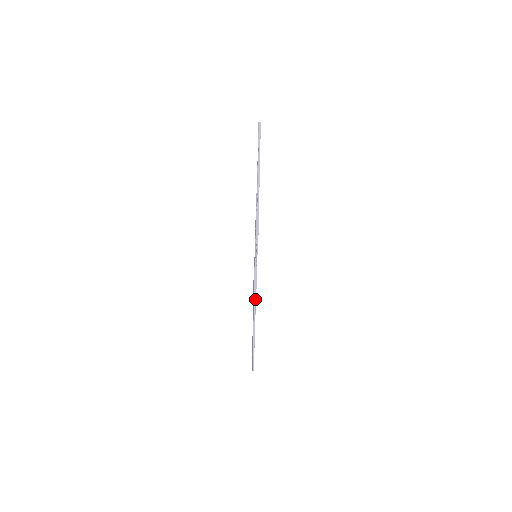
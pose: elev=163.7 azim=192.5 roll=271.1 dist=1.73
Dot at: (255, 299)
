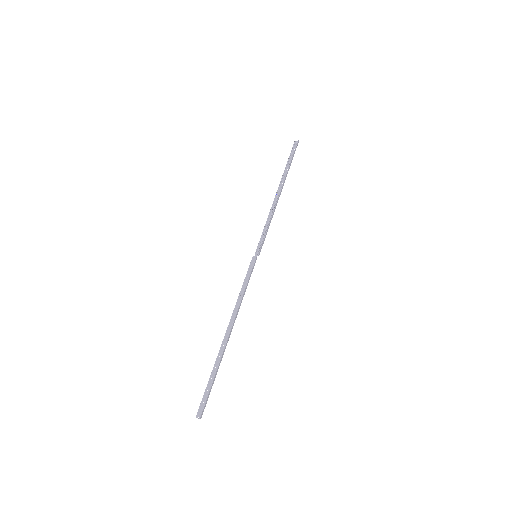
Dot at: (238, 307)
